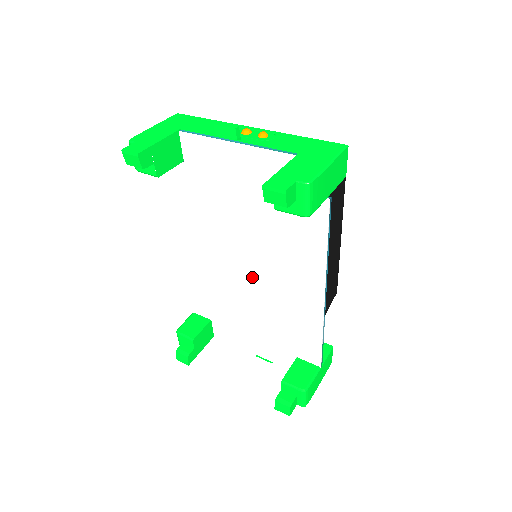
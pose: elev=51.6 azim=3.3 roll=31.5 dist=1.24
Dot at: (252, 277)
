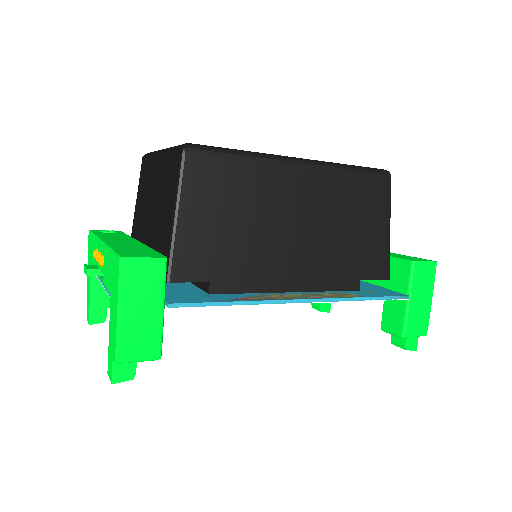
Dot at: occluded
